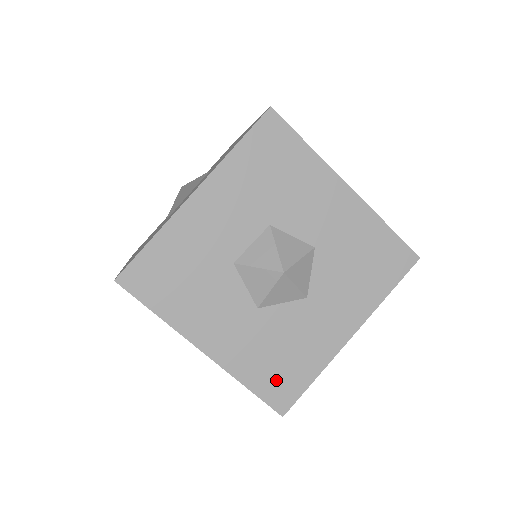
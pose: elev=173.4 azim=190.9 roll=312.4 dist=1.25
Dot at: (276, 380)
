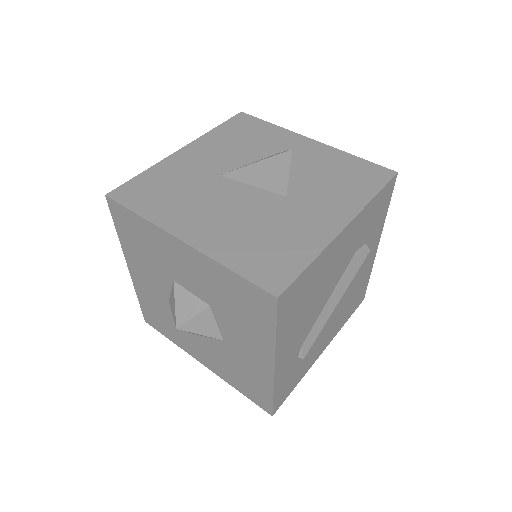
Dot at: (153, 316)
